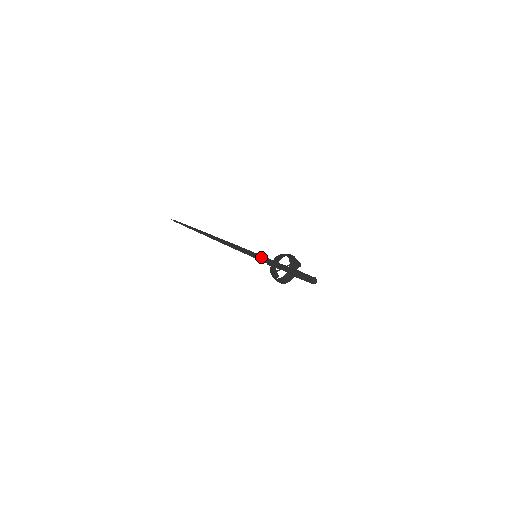
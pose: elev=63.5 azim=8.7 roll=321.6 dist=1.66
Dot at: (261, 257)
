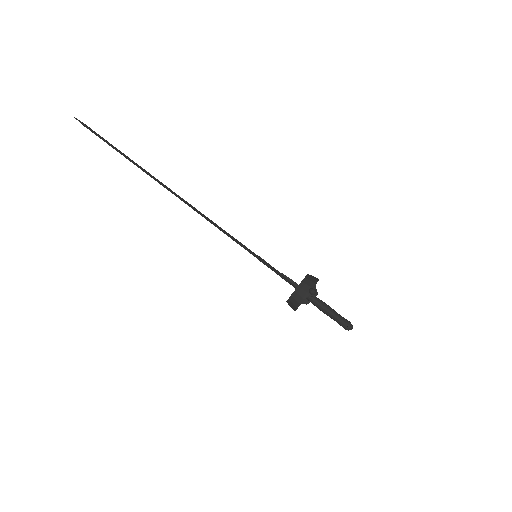
Dot at: occluded
